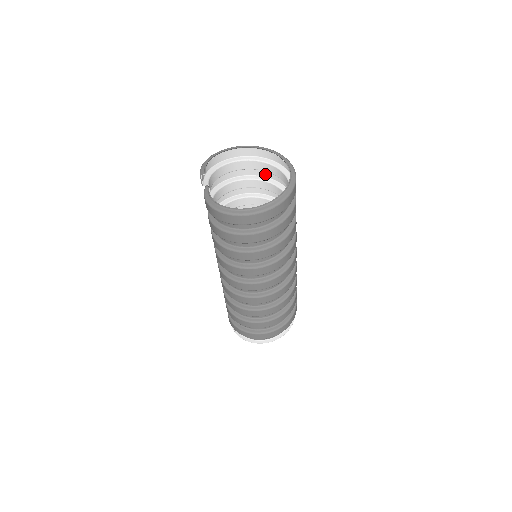
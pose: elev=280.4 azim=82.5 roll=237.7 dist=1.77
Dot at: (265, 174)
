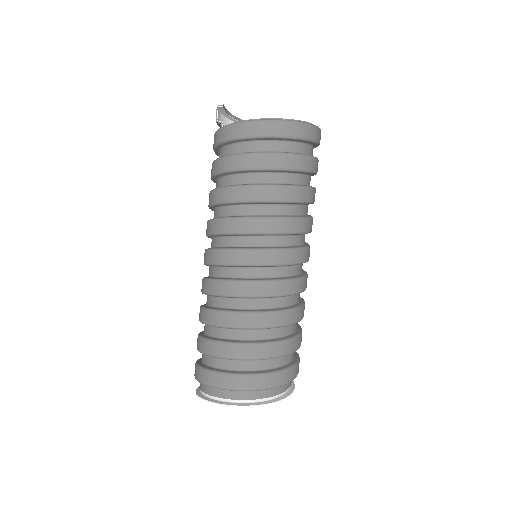
Dot at: occluded
